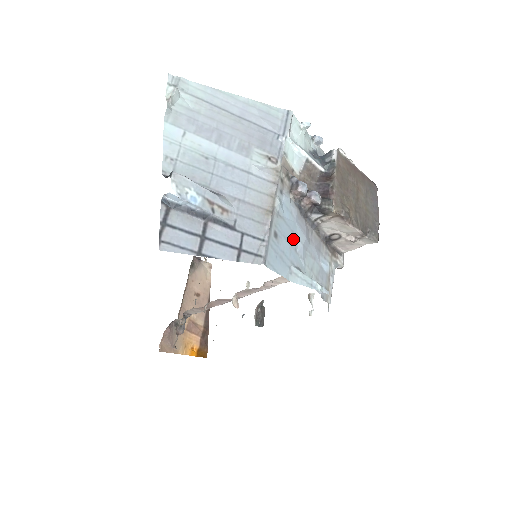
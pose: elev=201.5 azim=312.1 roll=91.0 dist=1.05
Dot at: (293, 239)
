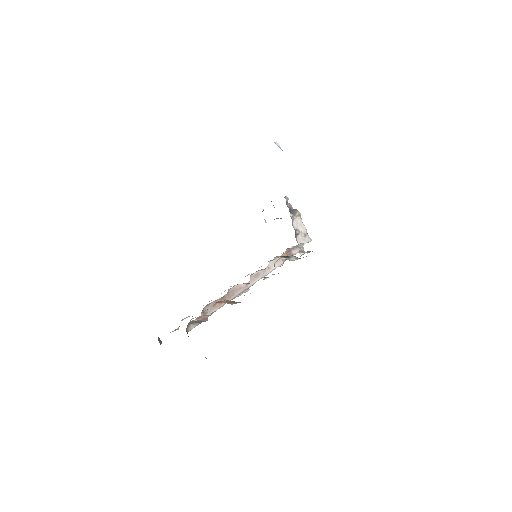
Dot at: occluded
